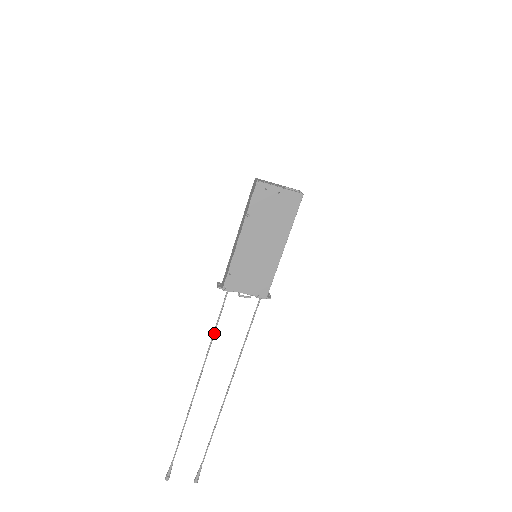
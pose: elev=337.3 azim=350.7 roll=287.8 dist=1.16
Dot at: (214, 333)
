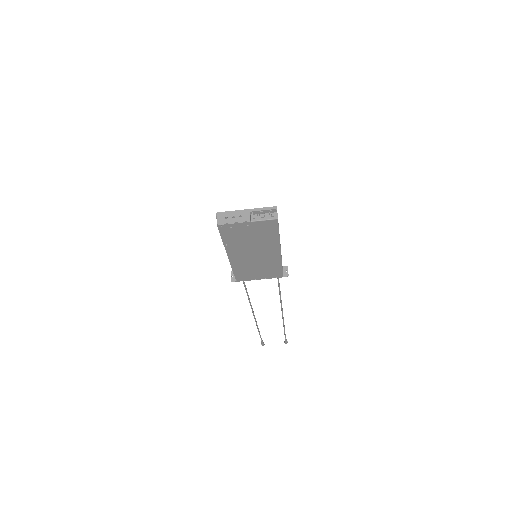
Dot at: (248, 297)
